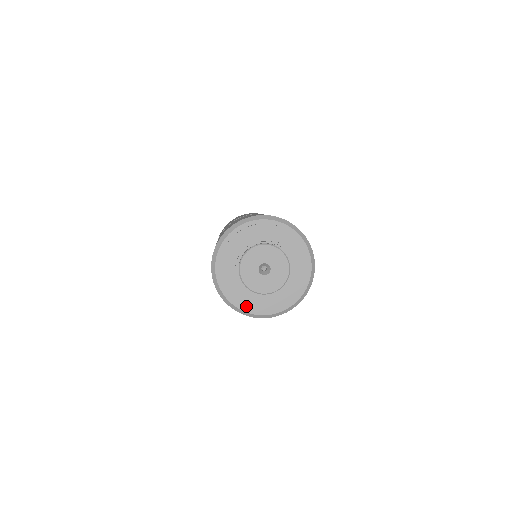
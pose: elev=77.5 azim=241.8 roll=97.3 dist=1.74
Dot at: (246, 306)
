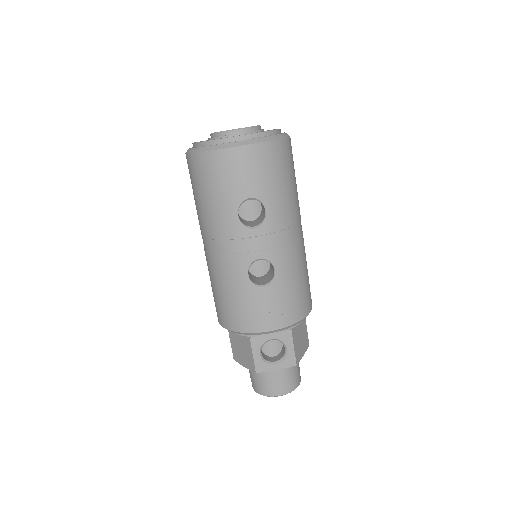
Dot at: (241, 135)
